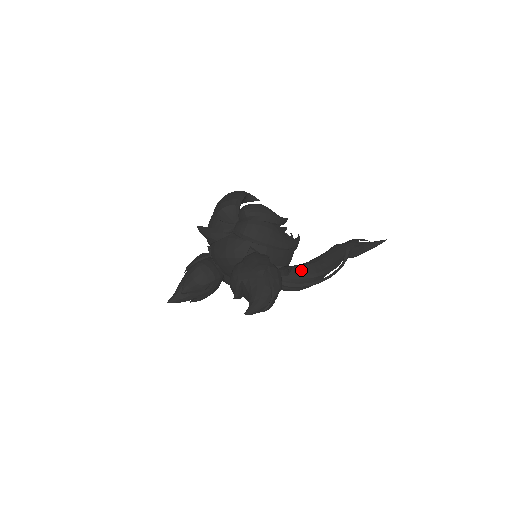
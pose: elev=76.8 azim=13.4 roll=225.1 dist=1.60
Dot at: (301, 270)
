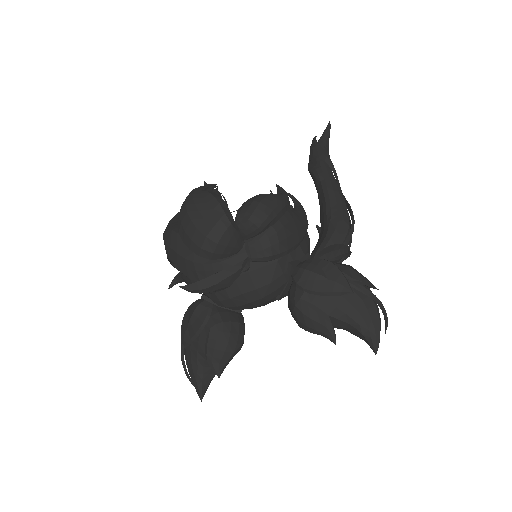
Dot at: (338, 237)
